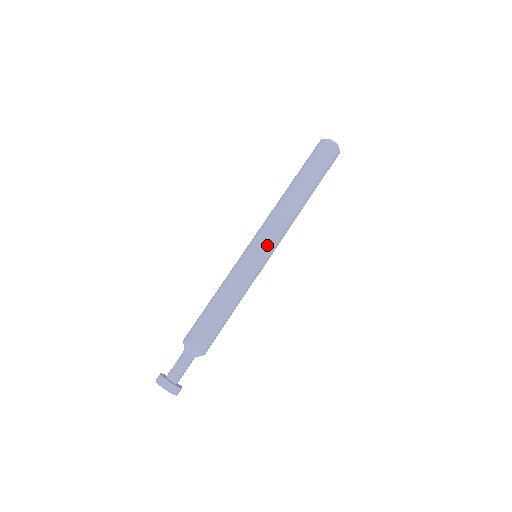
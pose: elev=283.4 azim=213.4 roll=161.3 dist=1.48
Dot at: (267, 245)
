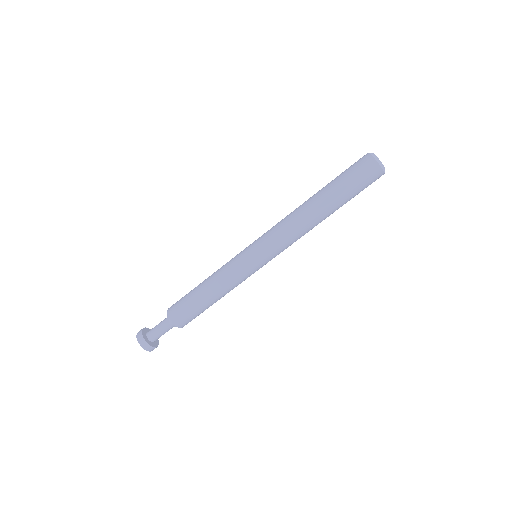
Dot at: occluded
